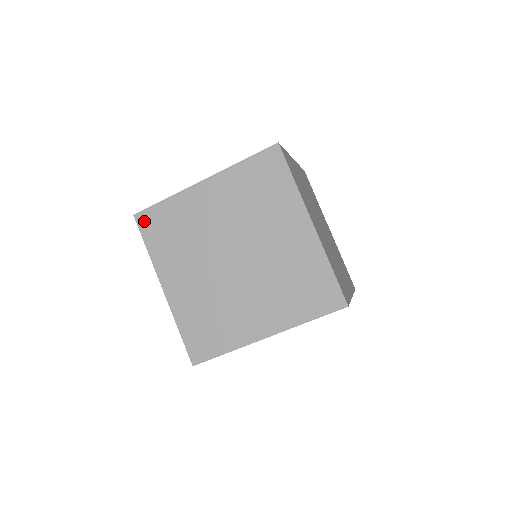
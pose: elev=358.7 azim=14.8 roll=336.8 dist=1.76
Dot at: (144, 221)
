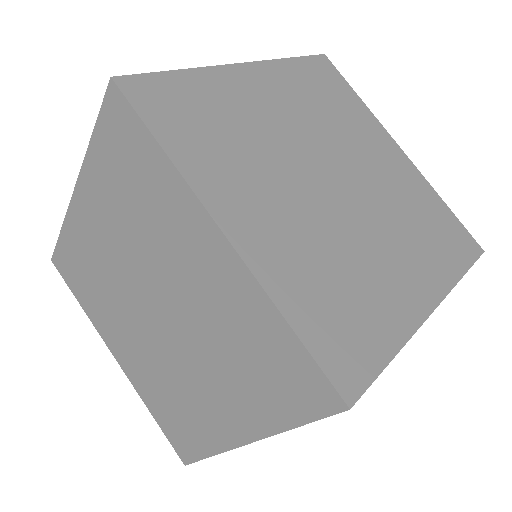
Dot at: (61, 267)
